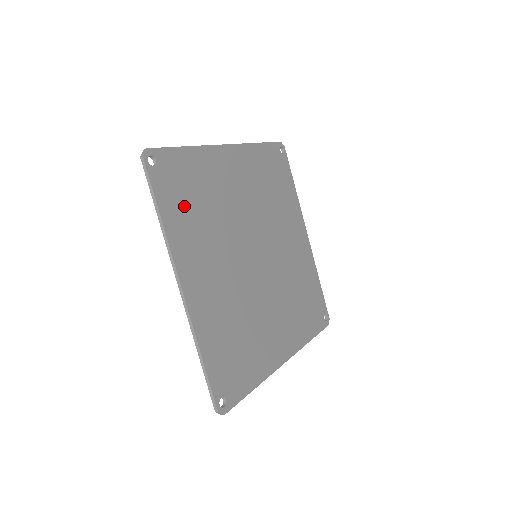
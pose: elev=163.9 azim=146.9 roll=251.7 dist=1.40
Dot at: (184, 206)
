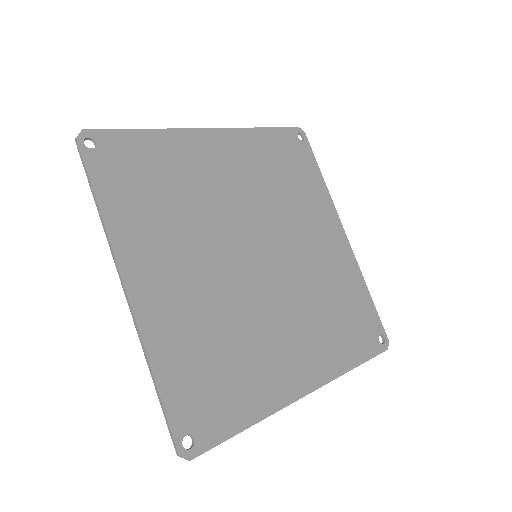
Dot at: (137, 193)
